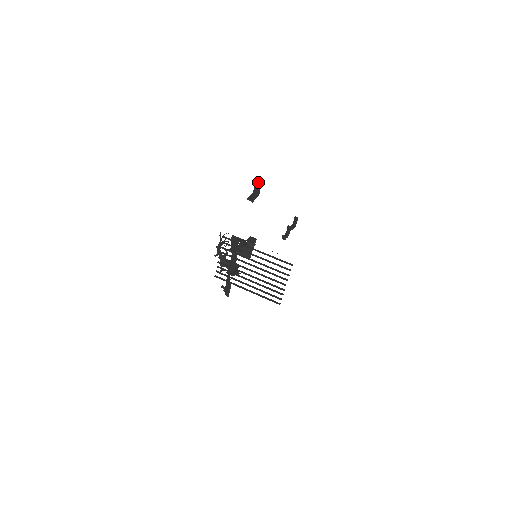
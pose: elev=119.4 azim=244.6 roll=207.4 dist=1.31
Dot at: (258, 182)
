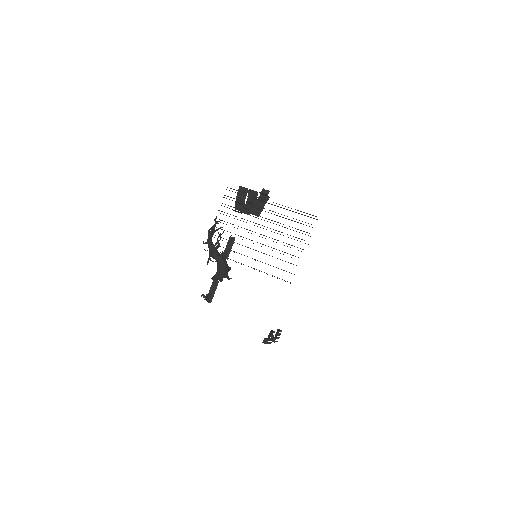
Dot at: (265, 190)
